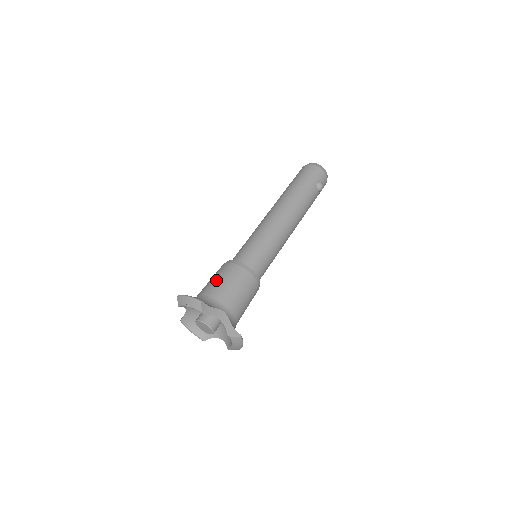
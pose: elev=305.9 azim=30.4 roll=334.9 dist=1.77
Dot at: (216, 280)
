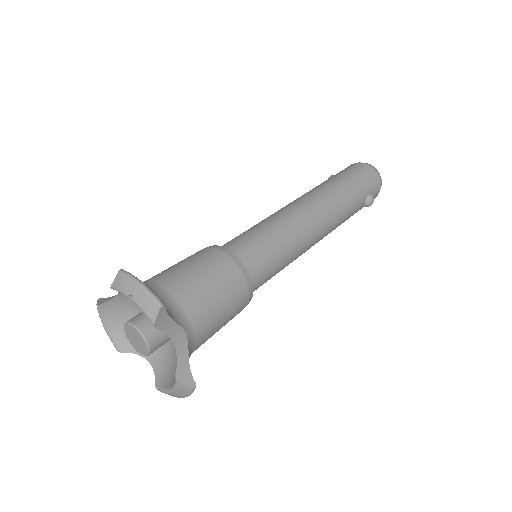
Dot at: (192, 271)
